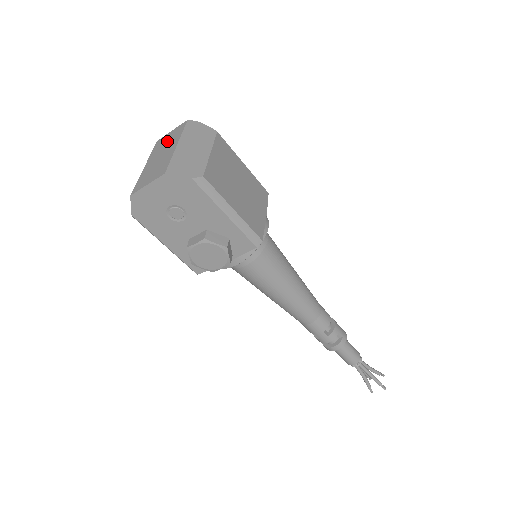
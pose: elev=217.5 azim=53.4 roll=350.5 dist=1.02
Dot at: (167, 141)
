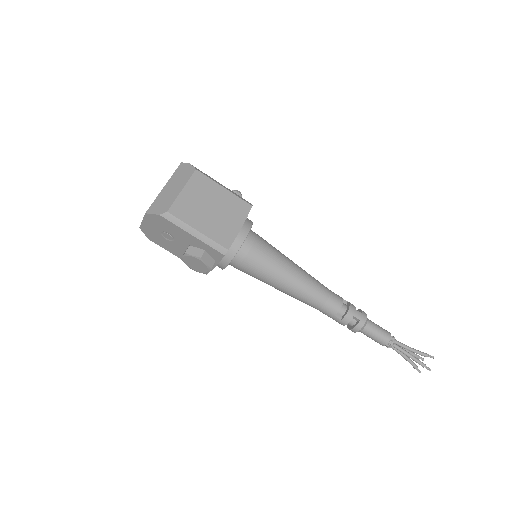
Dot at: occluded
